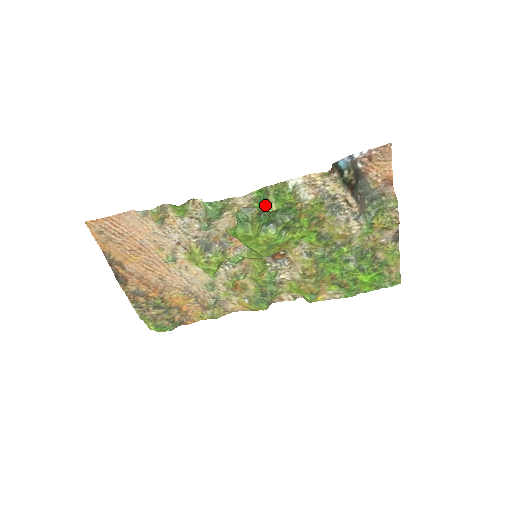
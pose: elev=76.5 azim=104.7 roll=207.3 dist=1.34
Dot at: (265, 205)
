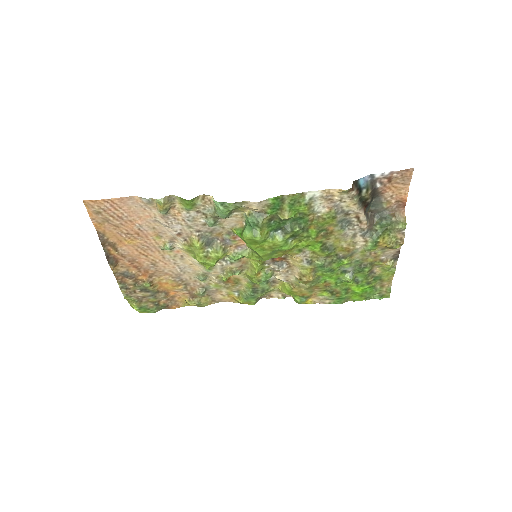
Dot at: (278, 212)
